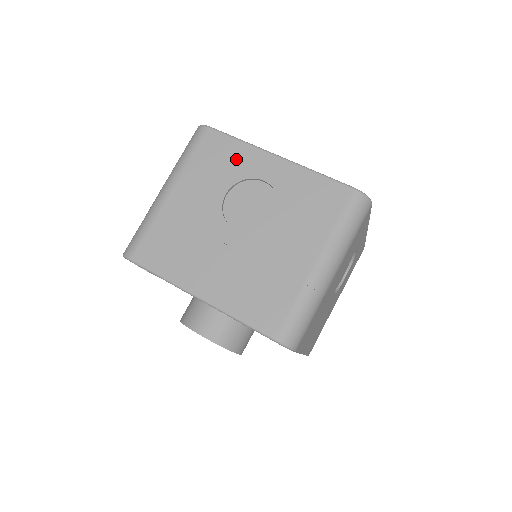
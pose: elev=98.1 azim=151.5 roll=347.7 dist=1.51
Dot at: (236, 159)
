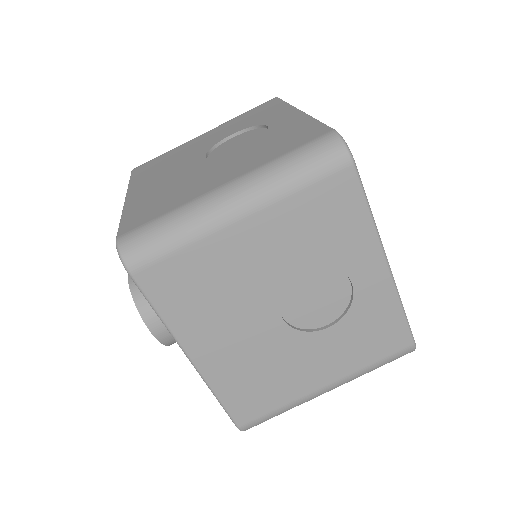
Dot at: (268, 113)
